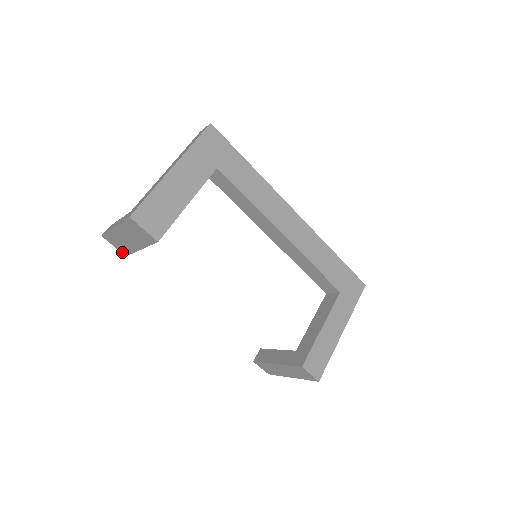
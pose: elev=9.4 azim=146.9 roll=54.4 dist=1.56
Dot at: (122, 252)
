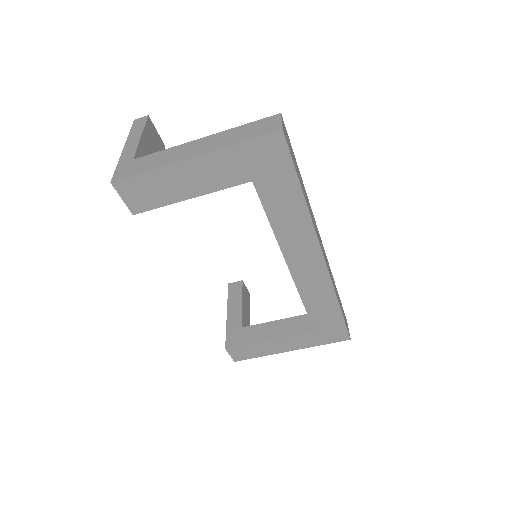
Dot at: occluded
